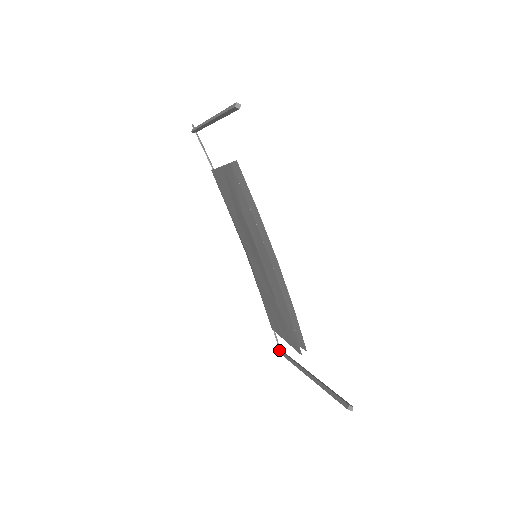
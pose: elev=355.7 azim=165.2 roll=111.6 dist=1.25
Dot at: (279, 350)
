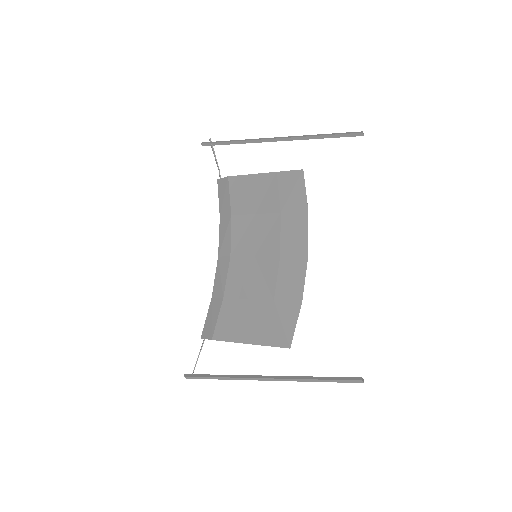
Dot at: occluded
